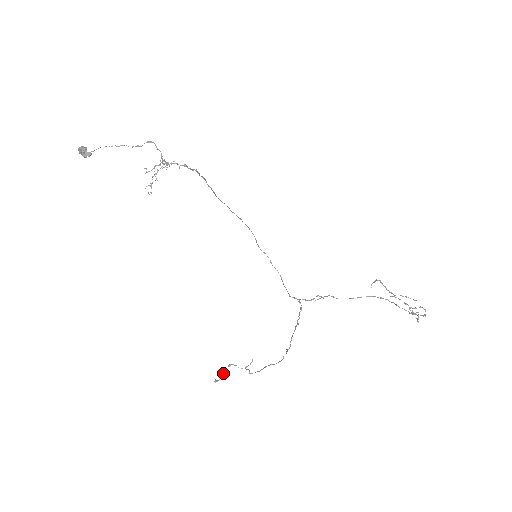
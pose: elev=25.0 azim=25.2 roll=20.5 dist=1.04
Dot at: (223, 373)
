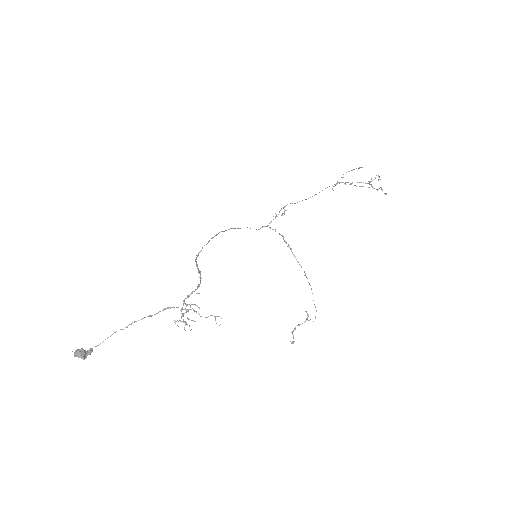
Dot at: (292, 334)
